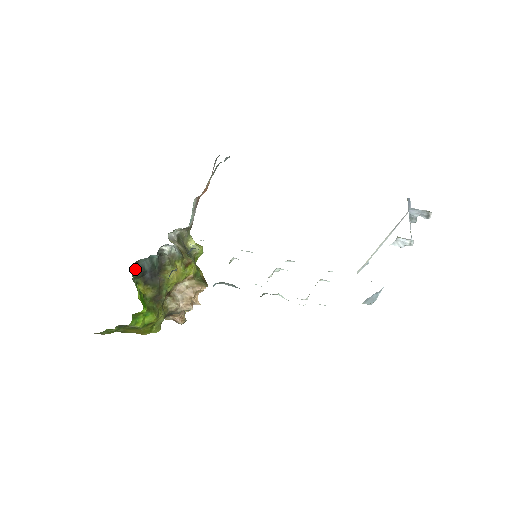
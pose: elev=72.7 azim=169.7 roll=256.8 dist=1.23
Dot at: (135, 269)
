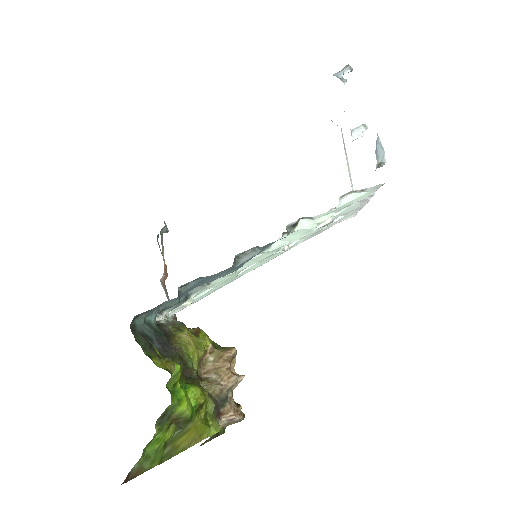
Dot at: (136, 336)
